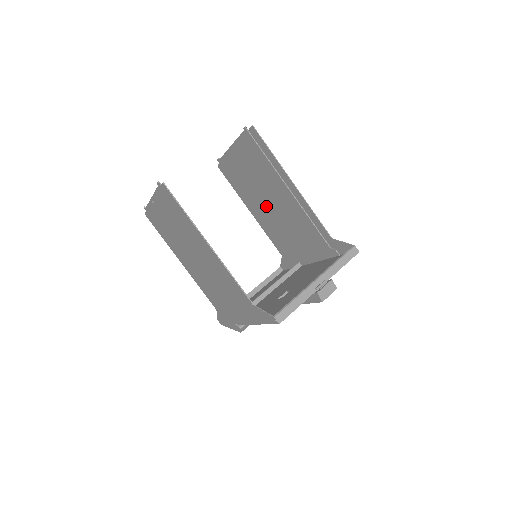
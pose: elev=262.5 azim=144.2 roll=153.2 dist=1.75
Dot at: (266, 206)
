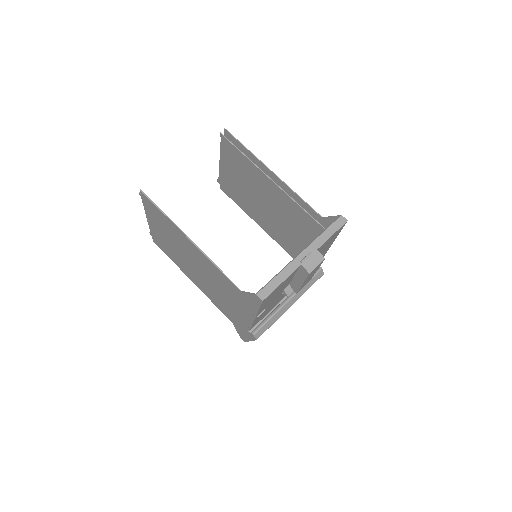
Dot at: (265, 210)
